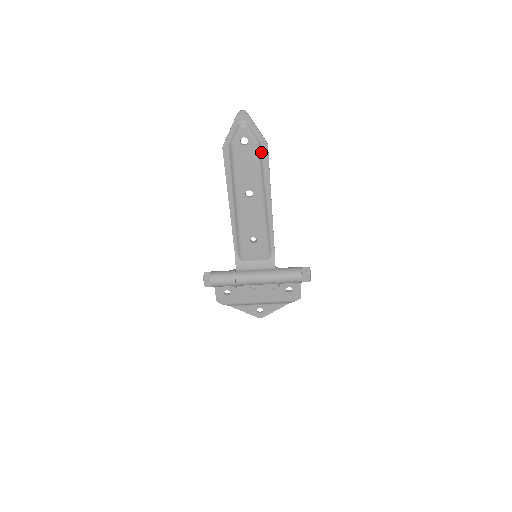
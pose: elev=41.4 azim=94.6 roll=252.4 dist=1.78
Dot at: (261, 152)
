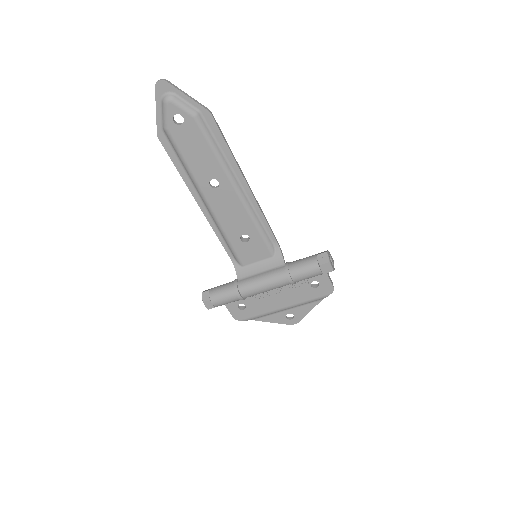
Dot at: (206, 126)
